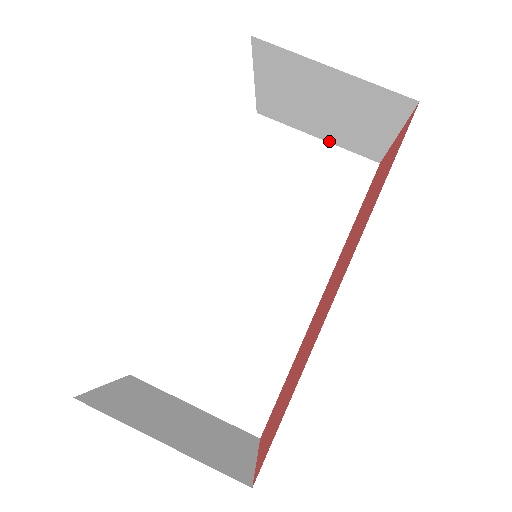
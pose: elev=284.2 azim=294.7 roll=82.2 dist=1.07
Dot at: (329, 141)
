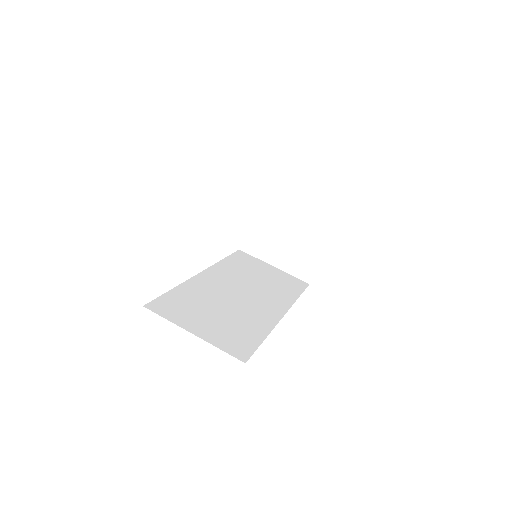
Dot at: (281, 268)
